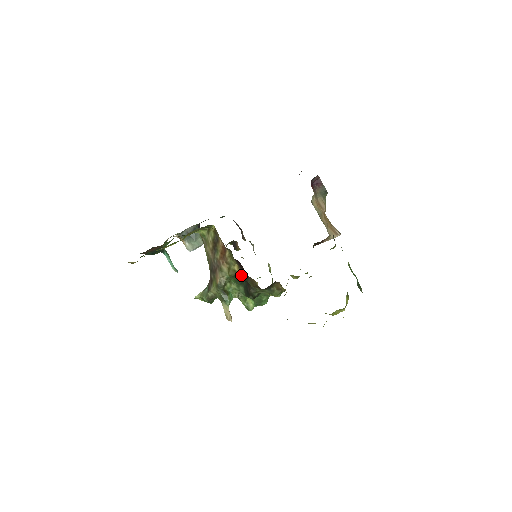
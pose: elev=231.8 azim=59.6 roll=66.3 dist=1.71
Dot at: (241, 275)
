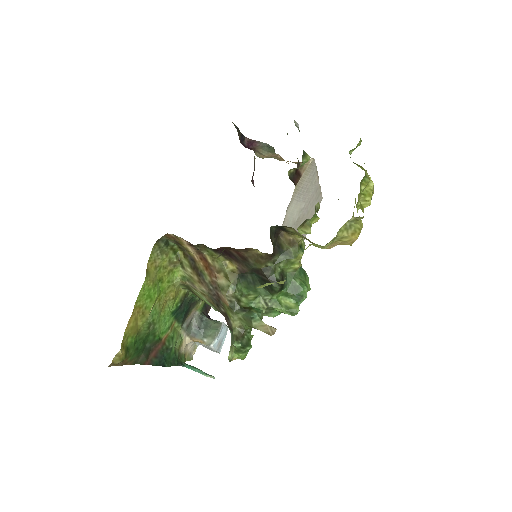
Dot at: (241, 268)
